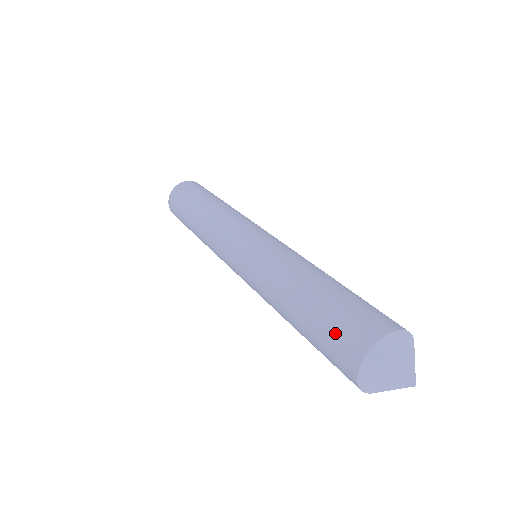
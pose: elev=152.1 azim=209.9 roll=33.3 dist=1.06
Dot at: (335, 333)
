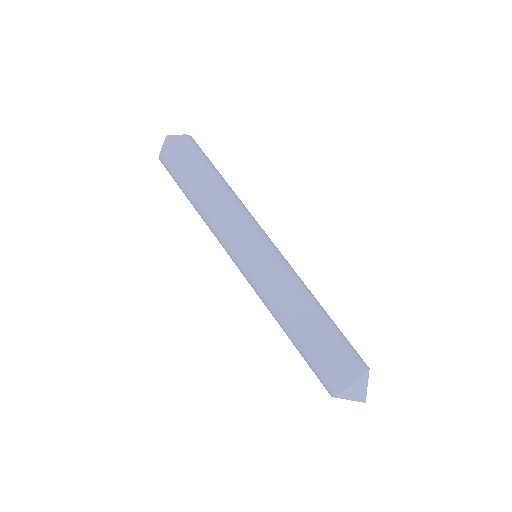
Dot at: (317, 373)
